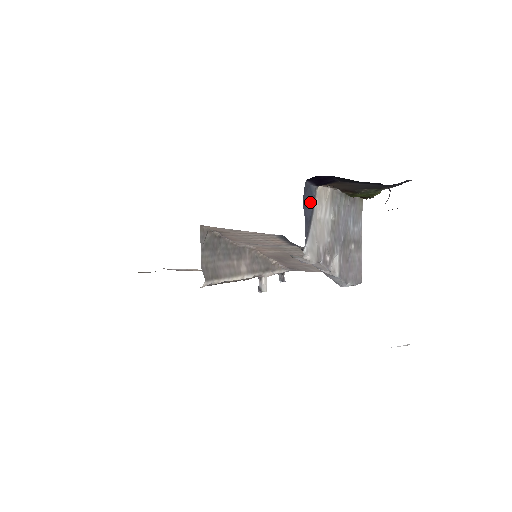
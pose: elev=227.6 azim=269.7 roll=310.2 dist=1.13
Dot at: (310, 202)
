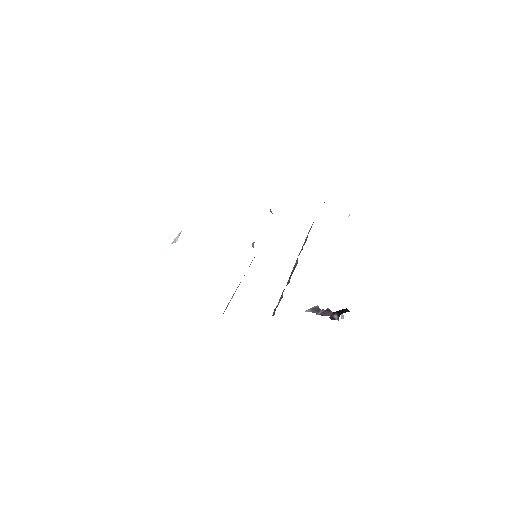
Dot at: occluded
